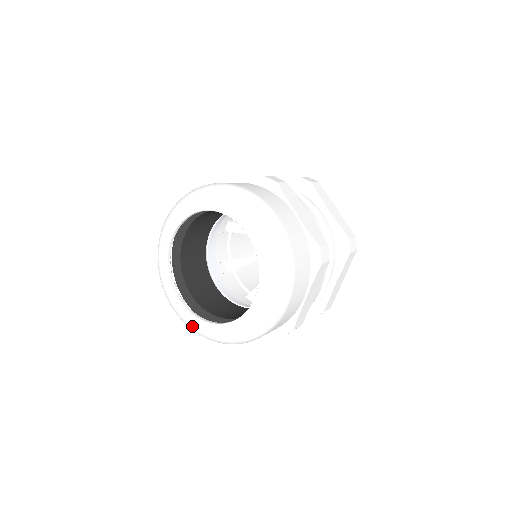
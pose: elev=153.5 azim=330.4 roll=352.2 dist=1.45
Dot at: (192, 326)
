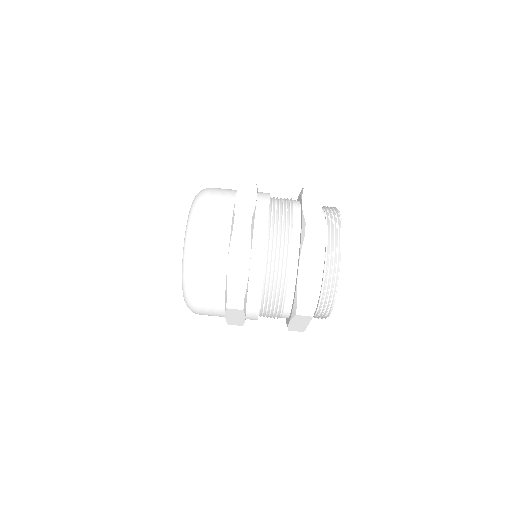
Dot at: (182, 285)
